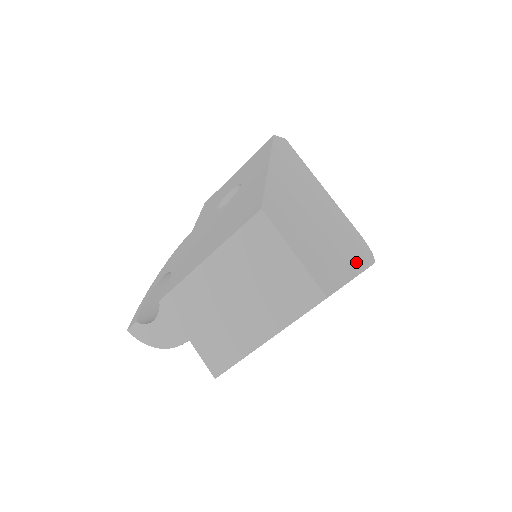
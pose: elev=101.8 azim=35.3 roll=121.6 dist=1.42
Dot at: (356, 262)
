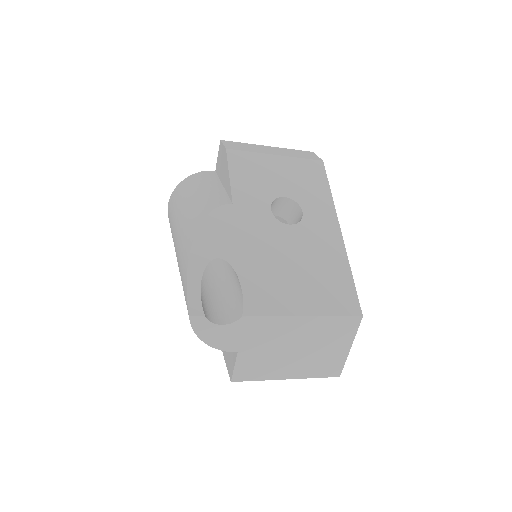
Dot at: occluded
